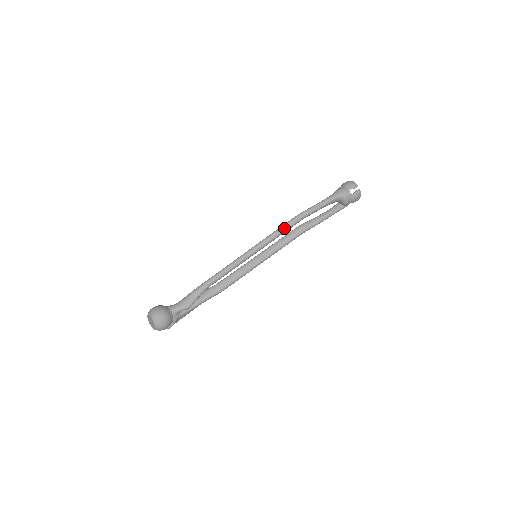
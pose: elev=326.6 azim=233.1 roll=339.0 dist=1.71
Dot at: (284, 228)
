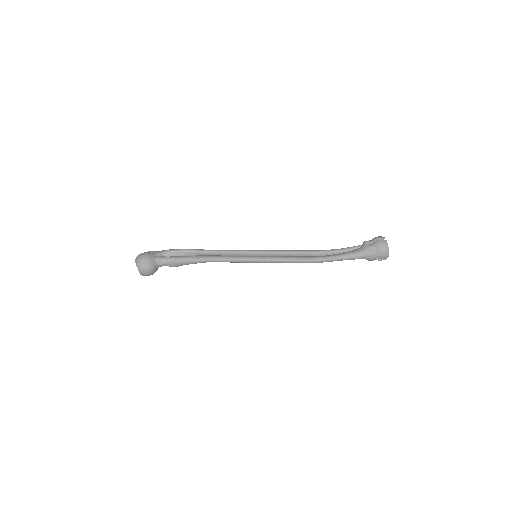
Dot at: occluded
